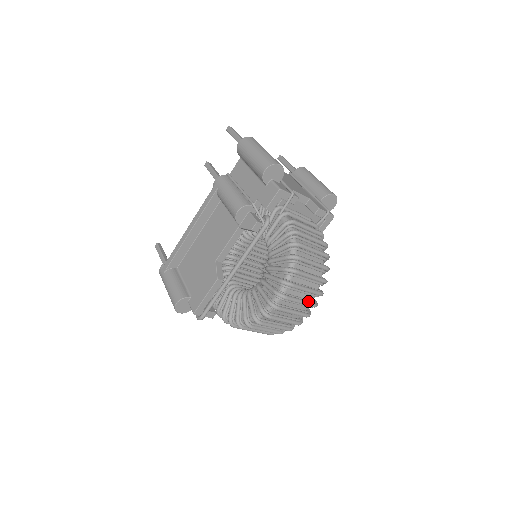
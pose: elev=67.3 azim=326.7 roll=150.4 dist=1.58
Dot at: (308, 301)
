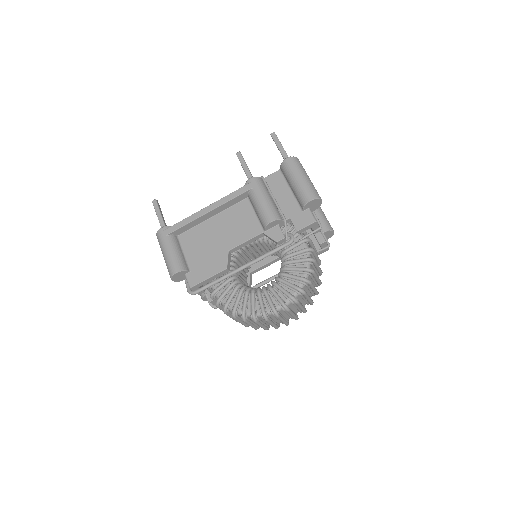
Dot at: (296, 315)
